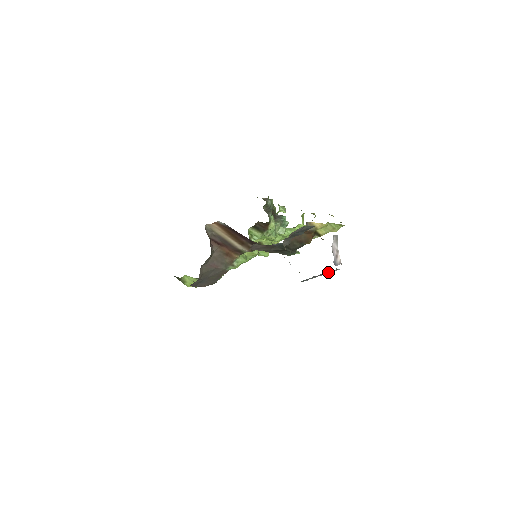
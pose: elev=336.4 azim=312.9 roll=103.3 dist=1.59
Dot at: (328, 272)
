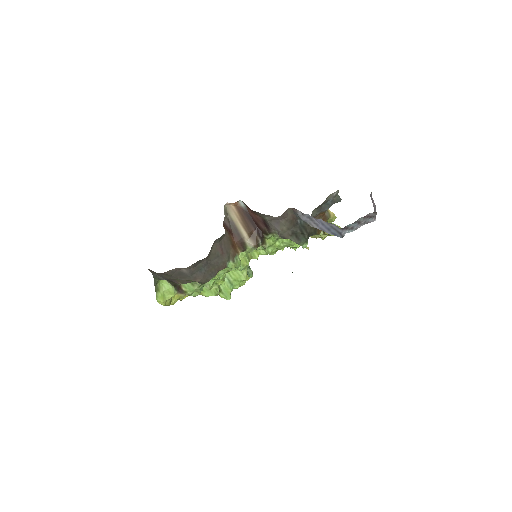
Dot at: occluded
